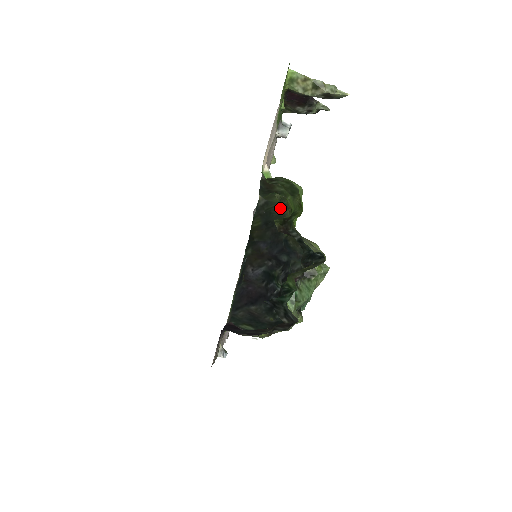
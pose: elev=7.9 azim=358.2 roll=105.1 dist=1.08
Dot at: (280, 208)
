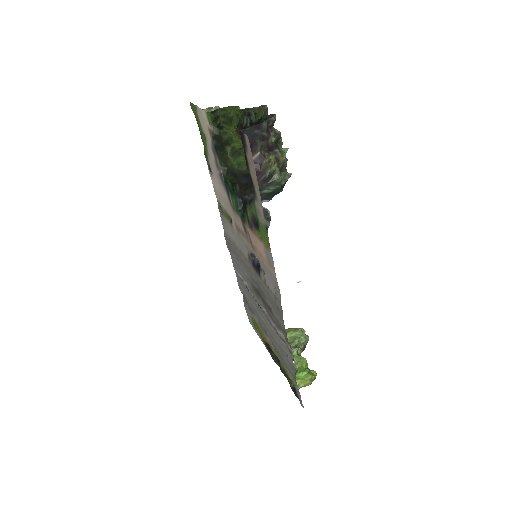
Dot at: (238, 170)
